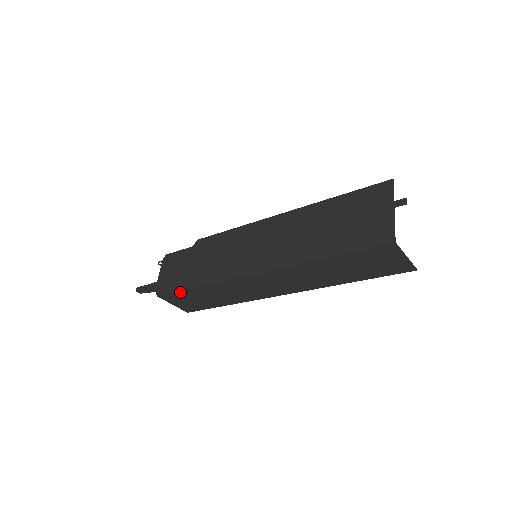
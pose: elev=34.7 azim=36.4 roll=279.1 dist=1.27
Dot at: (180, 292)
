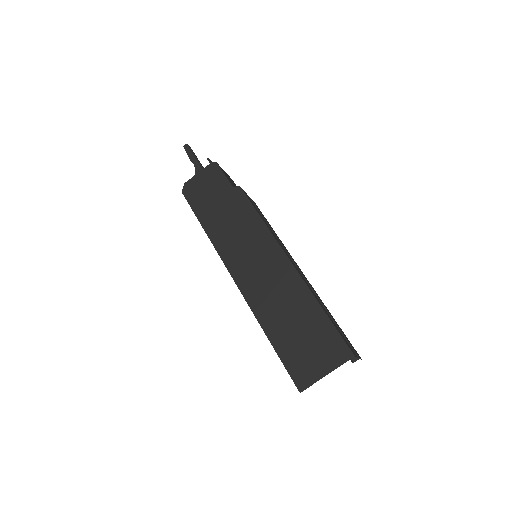
Dot at: (194, 213)
